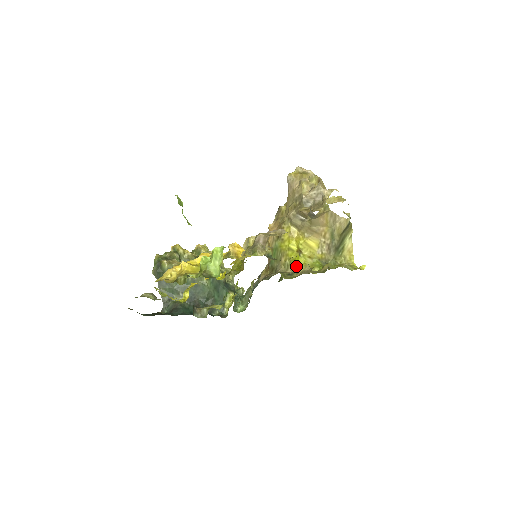
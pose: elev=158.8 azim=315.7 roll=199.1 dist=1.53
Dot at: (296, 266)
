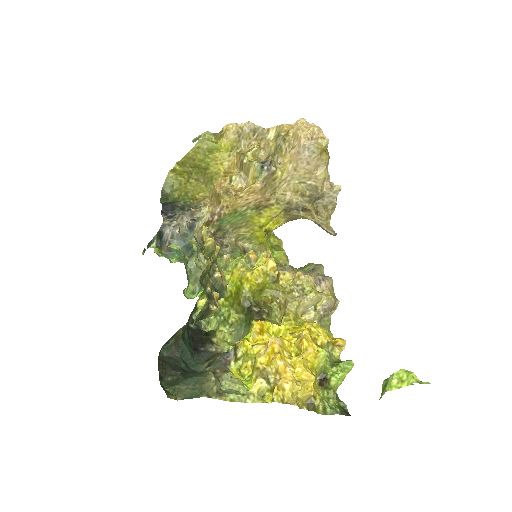
Dot at: (255, 245)
